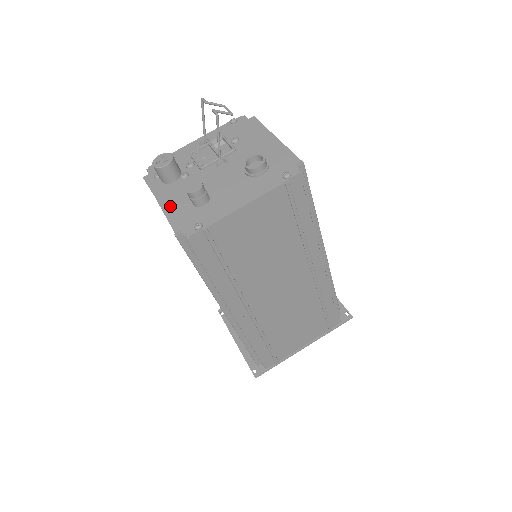
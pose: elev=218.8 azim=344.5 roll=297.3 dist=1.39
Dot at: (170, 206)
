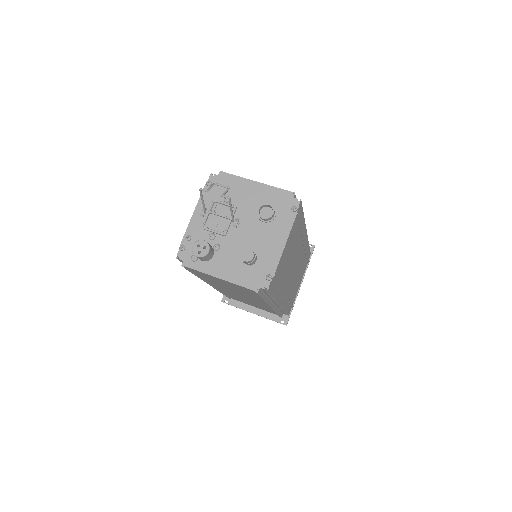
Dot at: (231, 275)
